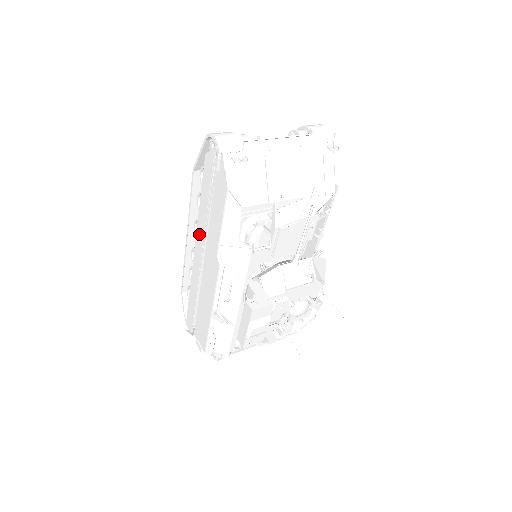
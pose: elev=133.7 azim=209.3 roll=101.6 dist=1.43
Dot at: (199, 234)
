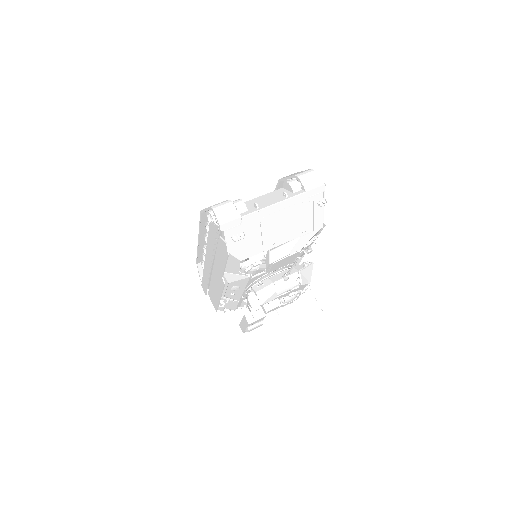
Dot at: (208, 256)
